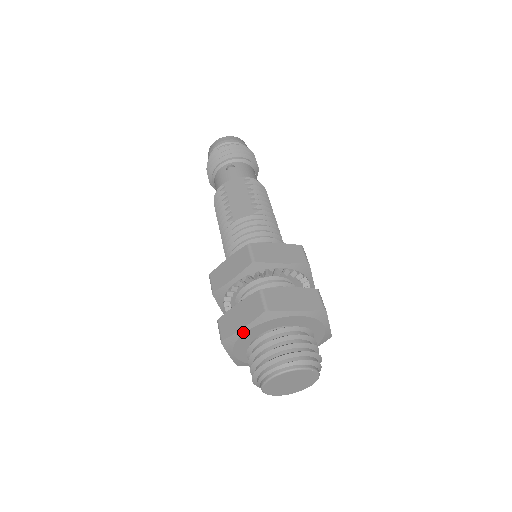
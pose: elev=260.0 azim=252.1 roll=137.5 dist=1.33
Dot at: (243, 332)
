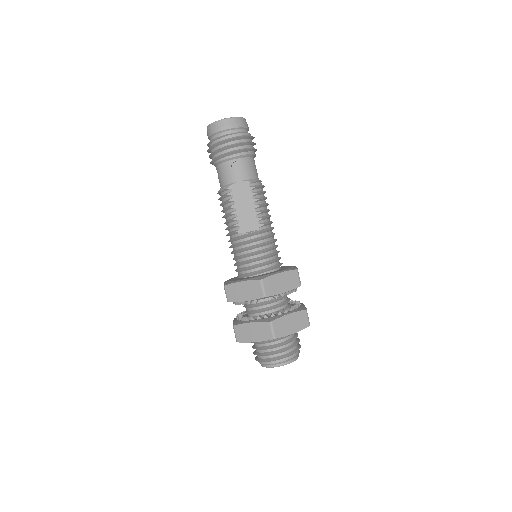
Dot at: occluded
